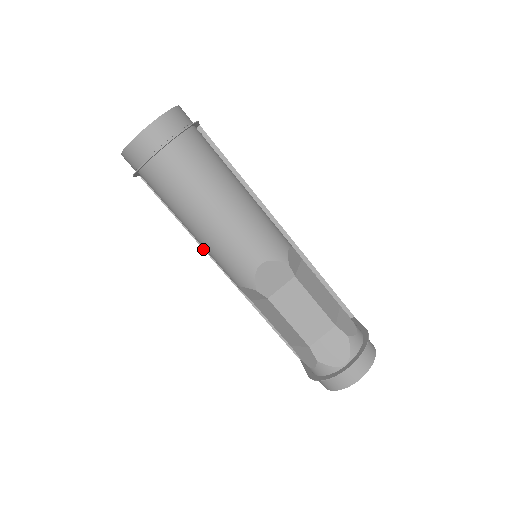
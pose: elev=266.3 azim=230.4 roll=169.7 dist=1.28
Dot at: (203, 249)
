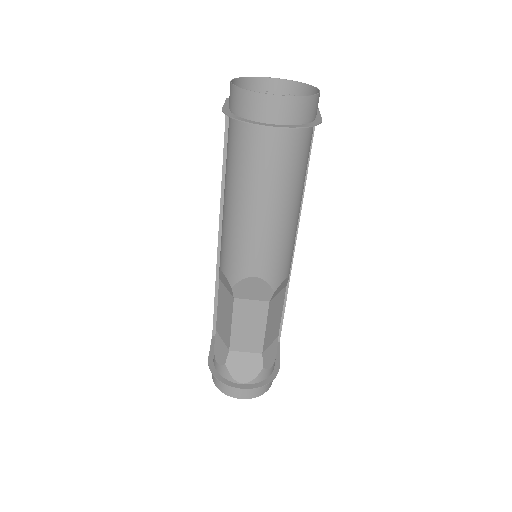
Dot at: (220, 203)
